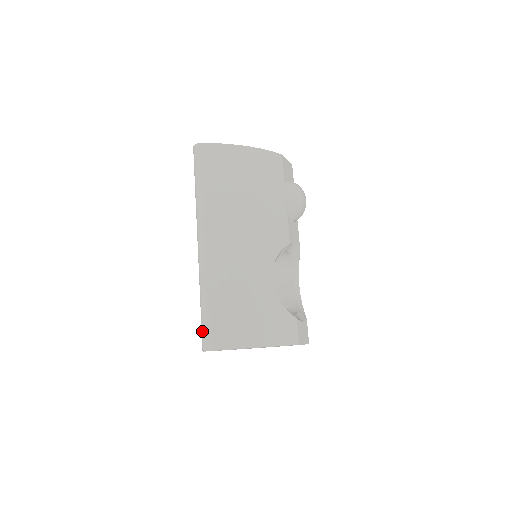
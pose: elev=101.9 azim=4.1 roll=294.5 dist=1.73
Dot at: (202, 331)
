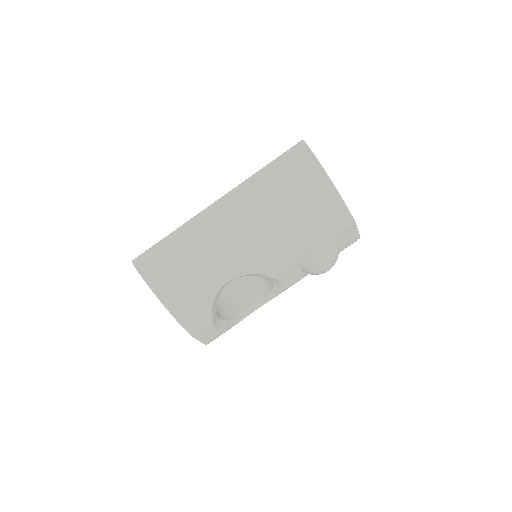
Dot at: (147, 250)
